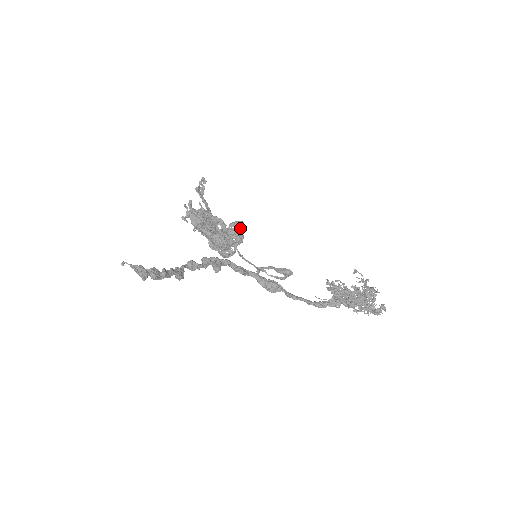
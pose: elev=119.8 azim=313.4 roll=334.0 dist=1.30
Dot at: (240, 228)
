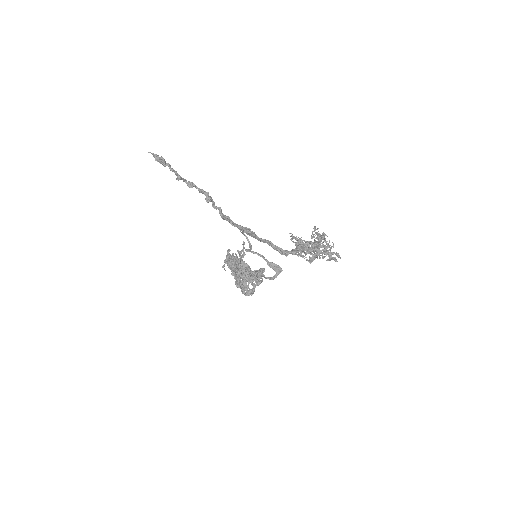
Dot at: (260, 271)
